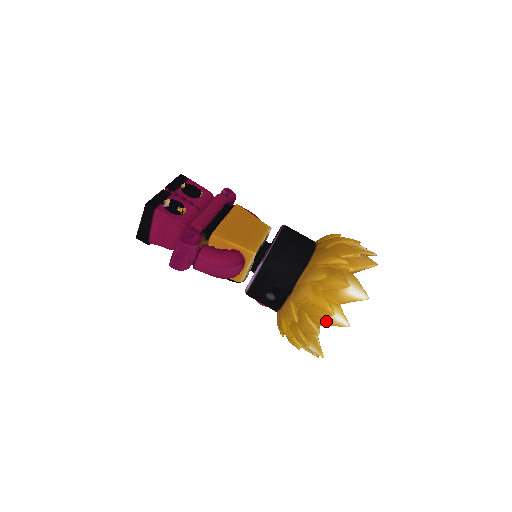
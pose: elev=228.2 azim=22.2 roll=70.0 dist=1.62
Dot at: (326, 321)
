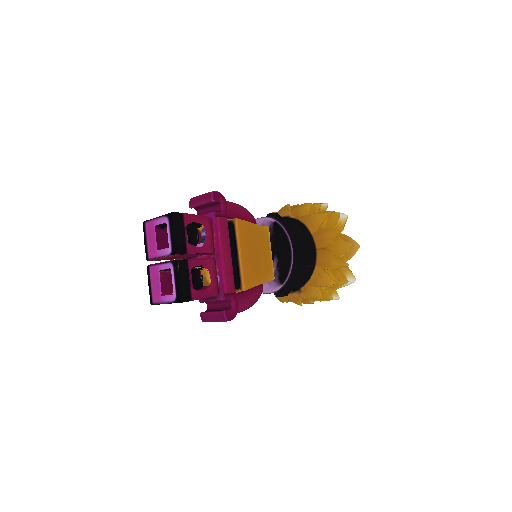
Dot at: occluded
